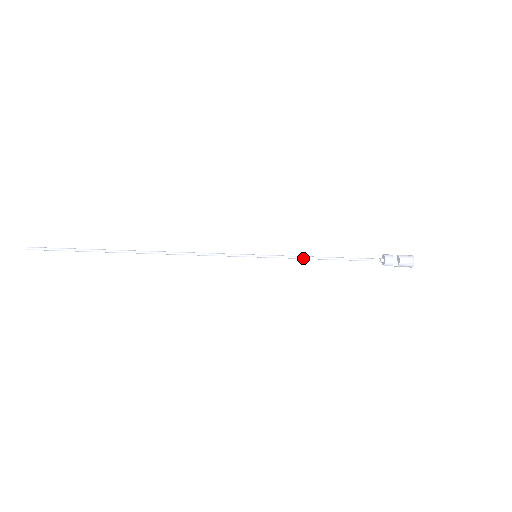
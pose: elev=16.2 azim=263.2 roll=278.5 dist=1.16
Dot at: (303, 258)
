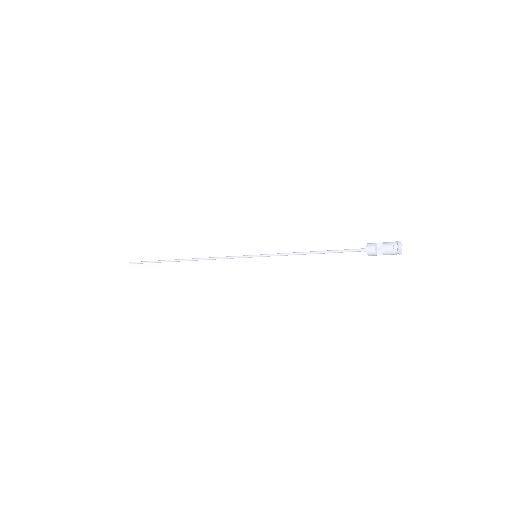
Dot at: occluded
